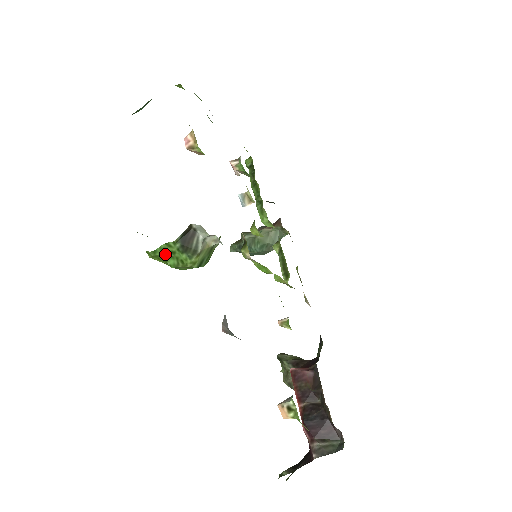
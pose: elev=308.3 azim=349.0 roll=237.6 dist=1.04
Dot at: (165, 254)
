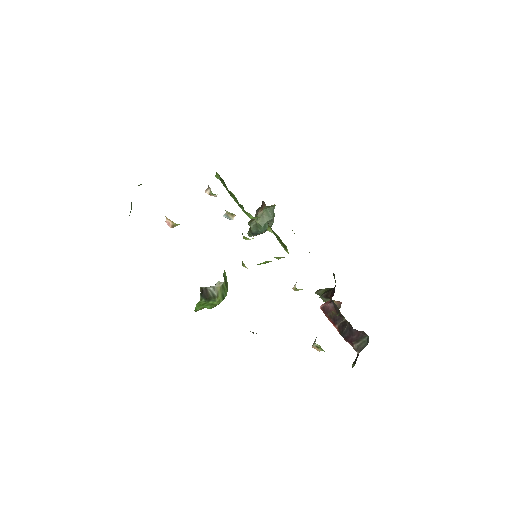
Dot at: (201, 307)
